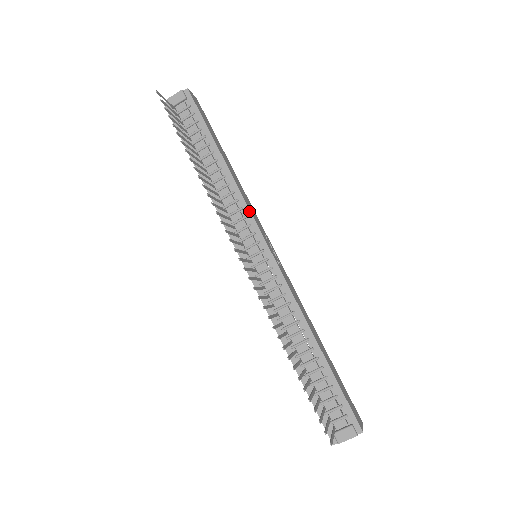
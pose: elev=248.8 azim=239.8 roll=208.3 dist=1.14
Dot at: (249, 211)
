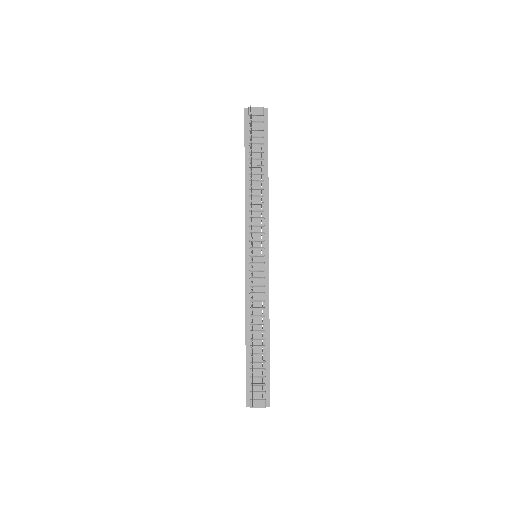
Dot at: (268, 223)
